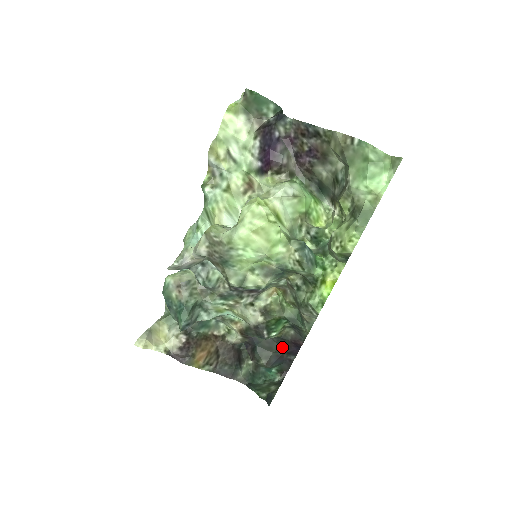
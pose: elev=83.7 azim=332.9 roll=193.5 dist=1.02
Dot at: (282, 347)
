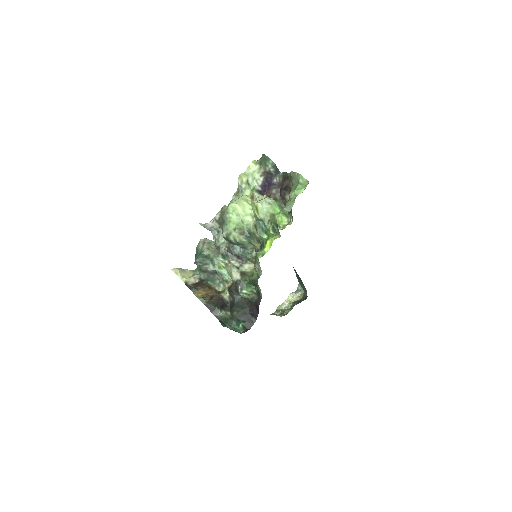
Dot at: (249, 308)
